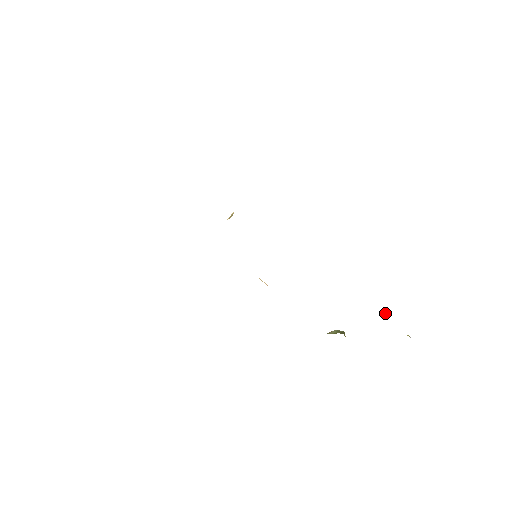
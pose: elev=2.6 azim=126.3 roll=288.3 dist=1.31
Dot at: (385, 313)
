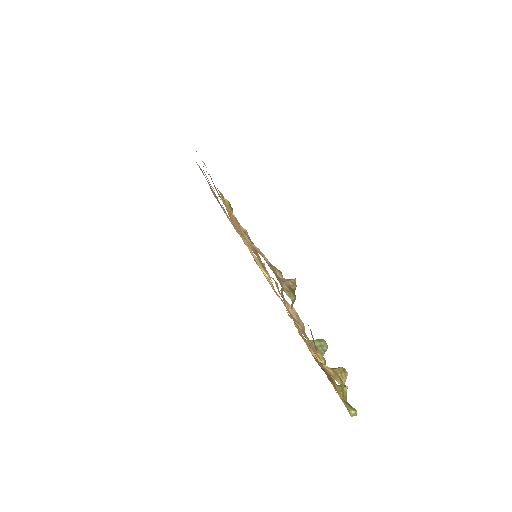
Dot at: occluded
